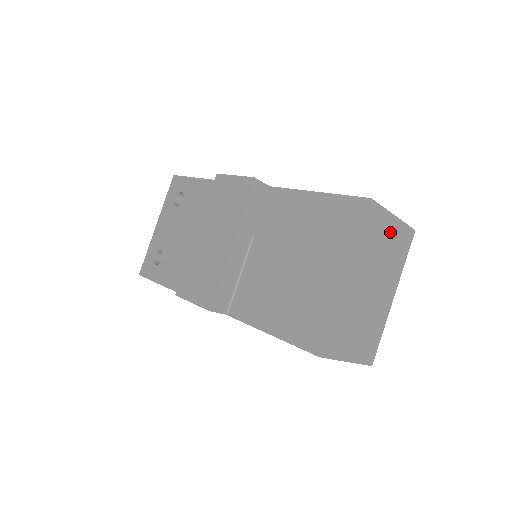
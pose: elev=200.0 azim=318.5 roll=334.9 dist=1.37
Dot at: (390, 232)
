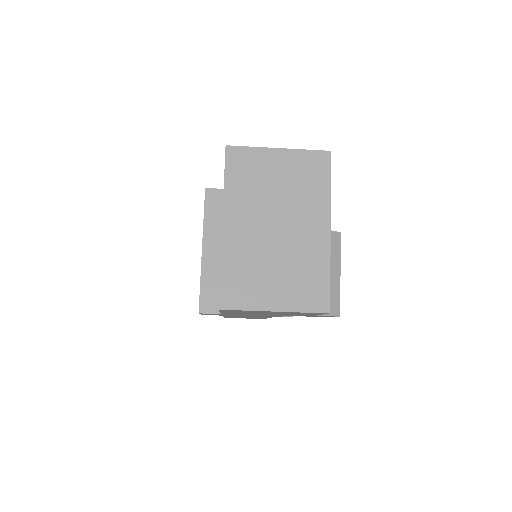
Dot at: (279, 166)
